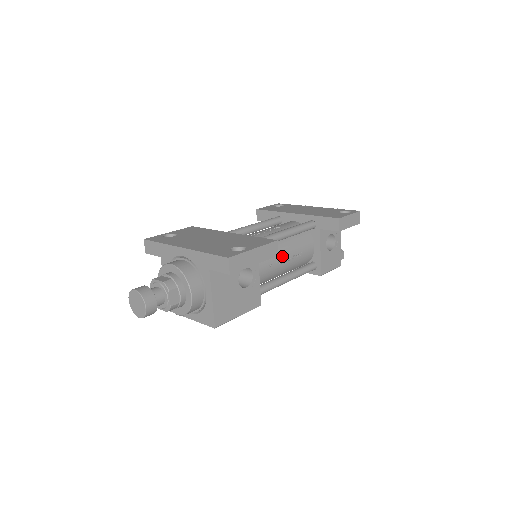
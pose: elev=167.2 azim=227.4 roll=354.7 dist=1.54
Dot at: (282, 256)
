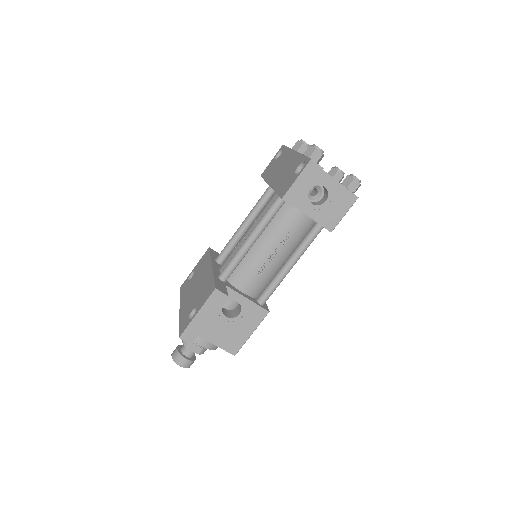
Dot at: (266, 256)
